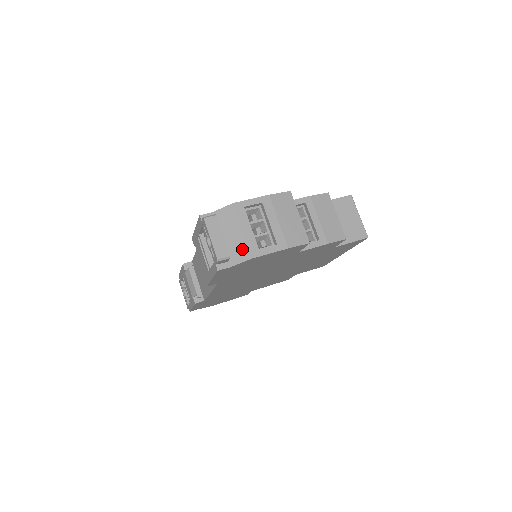
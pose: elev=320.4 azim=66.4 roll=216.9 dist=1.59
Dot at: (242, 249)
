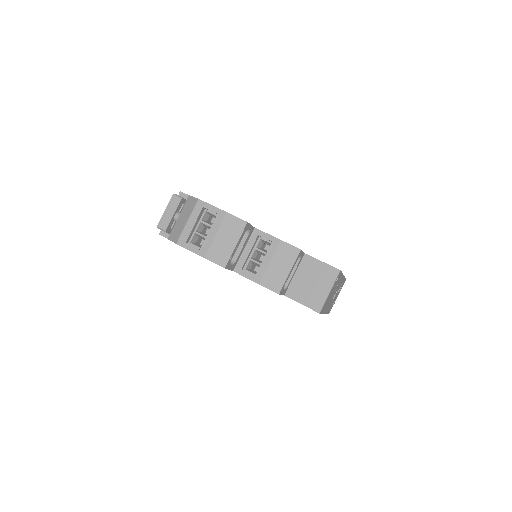
Dot at: (178, 233)
